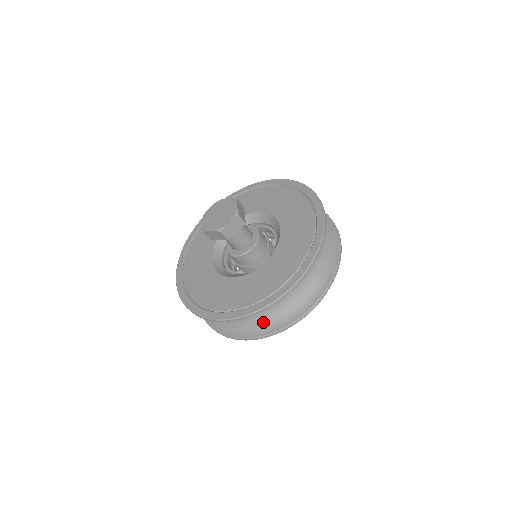
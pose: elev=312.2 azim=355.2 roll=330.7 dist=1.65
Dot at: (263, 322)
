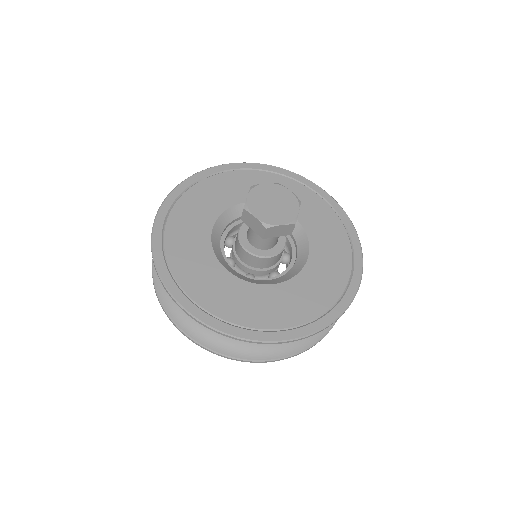
Dot at: (225, 337)
